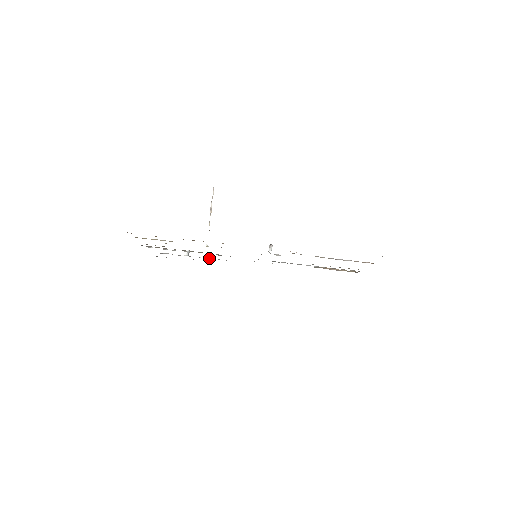
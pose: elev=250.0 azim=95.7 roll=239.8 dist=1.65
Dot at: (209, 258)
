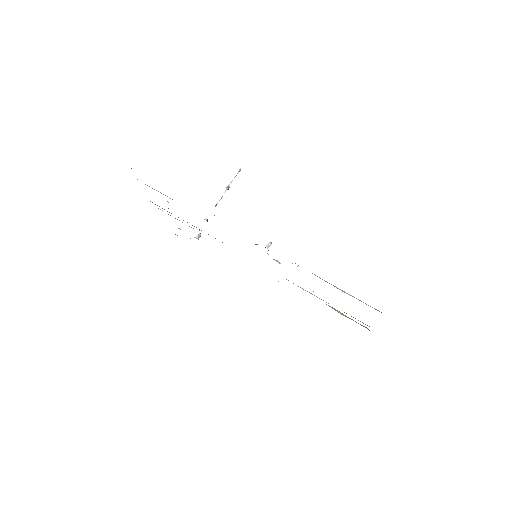
Dot at: occluded
